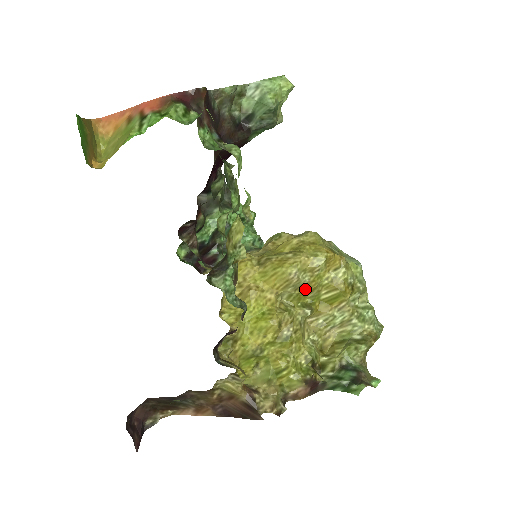
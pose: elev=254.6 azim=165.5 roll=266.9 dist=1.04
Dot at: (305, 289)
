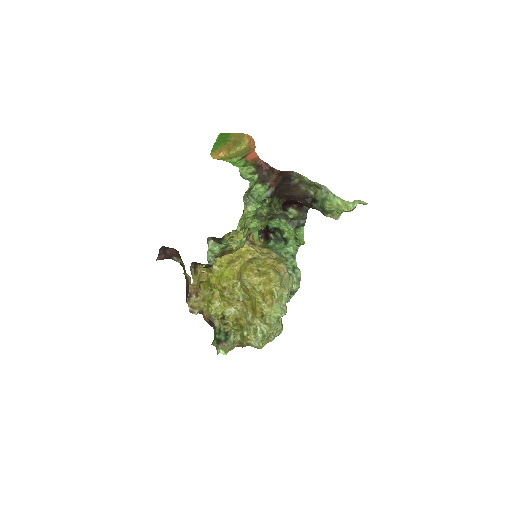
Dot at: (247, 290)
